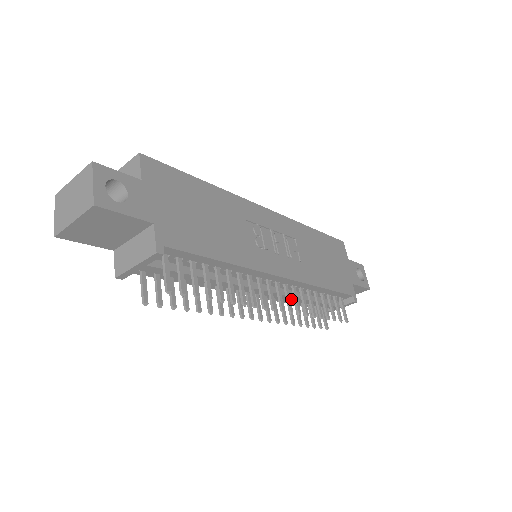
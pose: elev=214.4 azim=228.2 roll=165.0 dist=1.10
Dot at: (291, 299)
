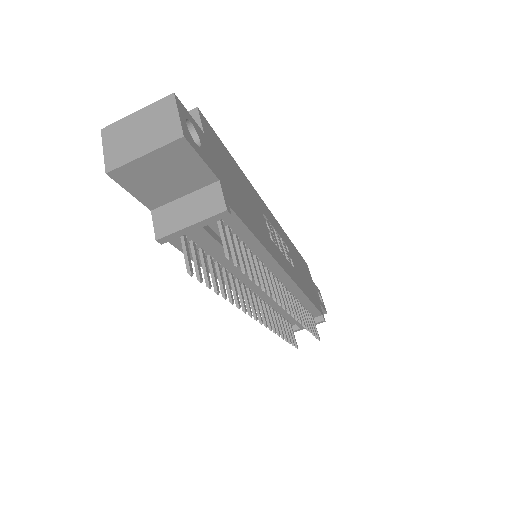
Dot at: (280, 307)
